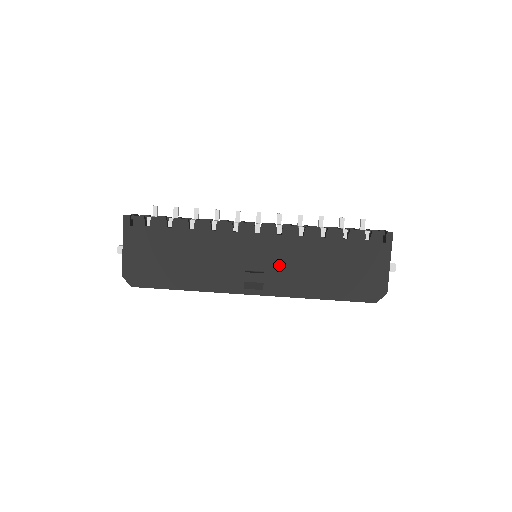
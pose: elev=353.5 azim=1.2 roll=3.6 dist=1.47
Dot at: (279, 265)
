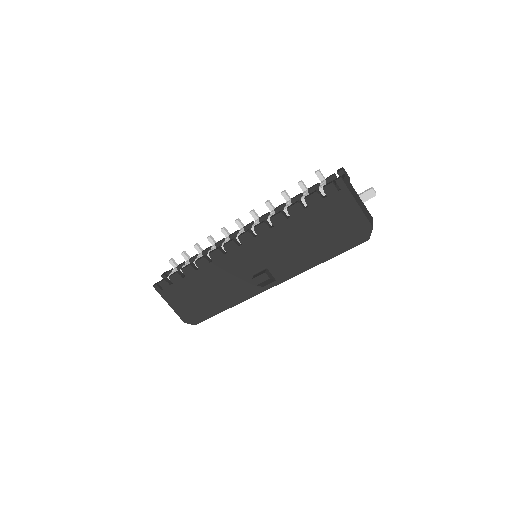
Dot at: (273, 257)
